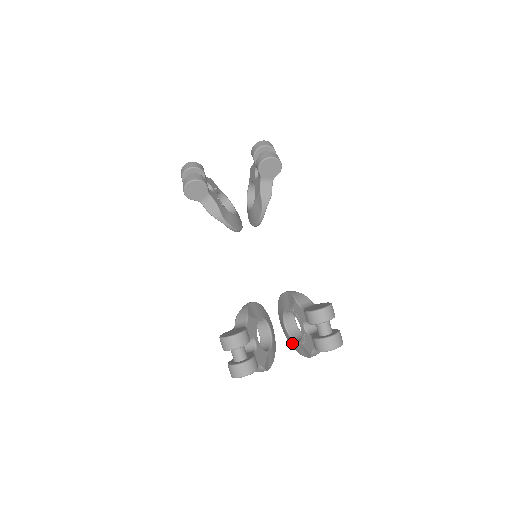
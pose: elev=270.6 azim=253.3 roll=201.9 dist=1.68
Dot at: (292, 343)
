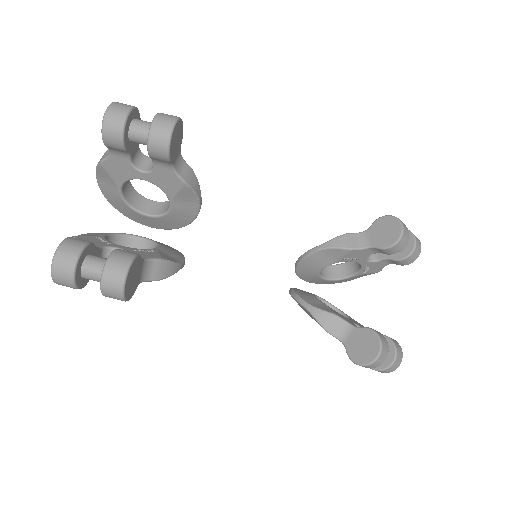
Dot at: (335, 282)
